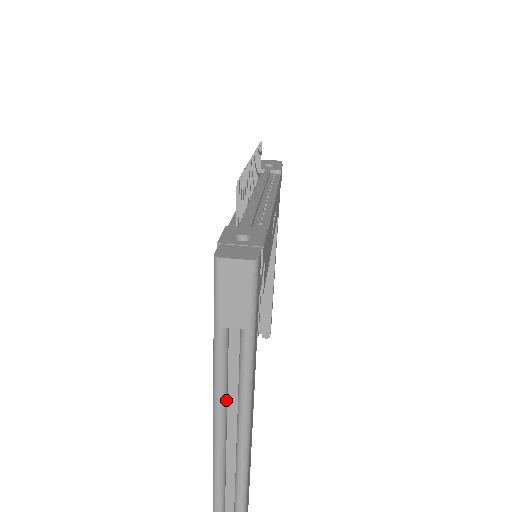
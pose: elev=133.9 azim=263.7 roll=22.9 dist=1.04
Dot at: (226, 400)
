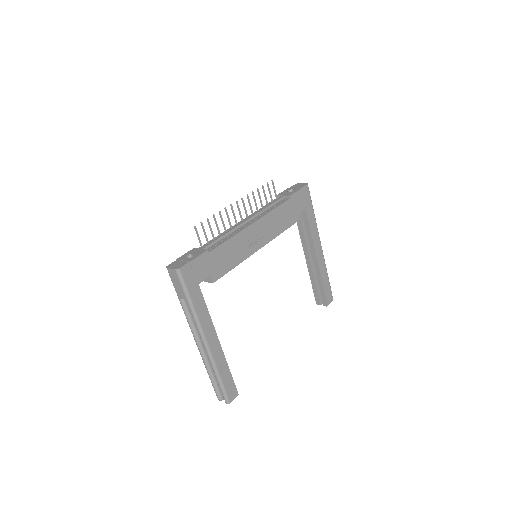
Dot at: (196, 333)
